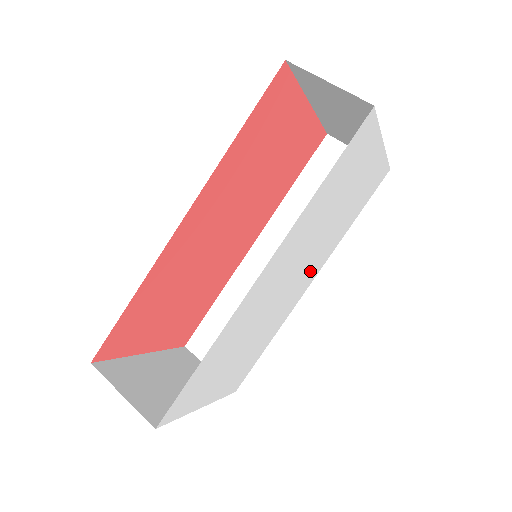
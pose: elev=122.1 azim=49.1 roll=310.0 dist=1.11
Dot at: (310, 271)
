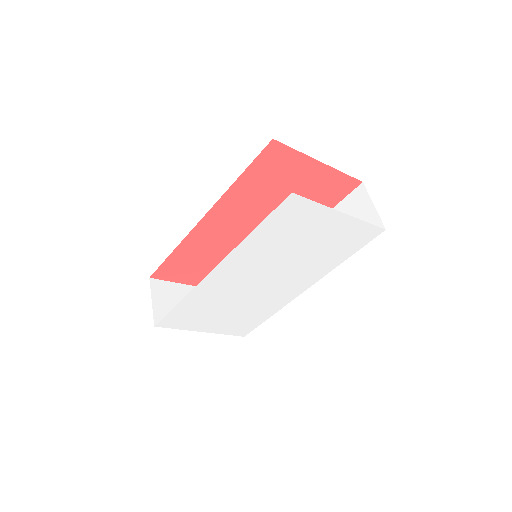
Dot at: (295, 281)
